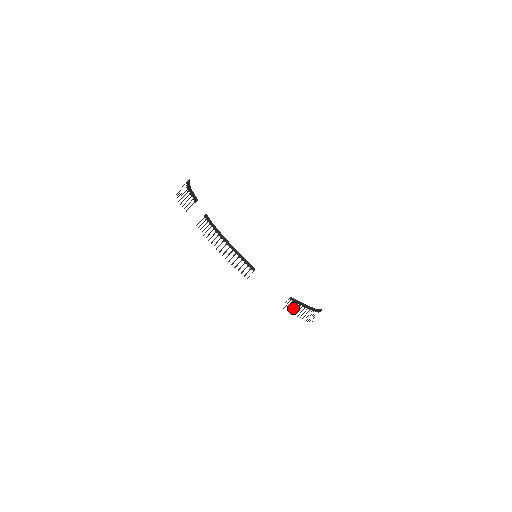
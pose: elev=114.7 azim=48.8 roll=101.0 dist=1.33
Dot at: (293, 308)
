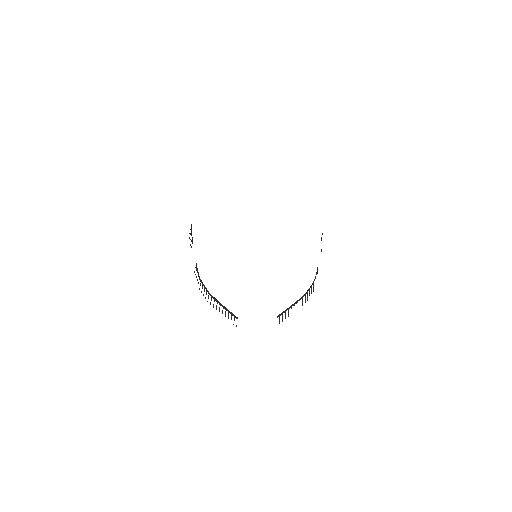
Dot at: occluded
